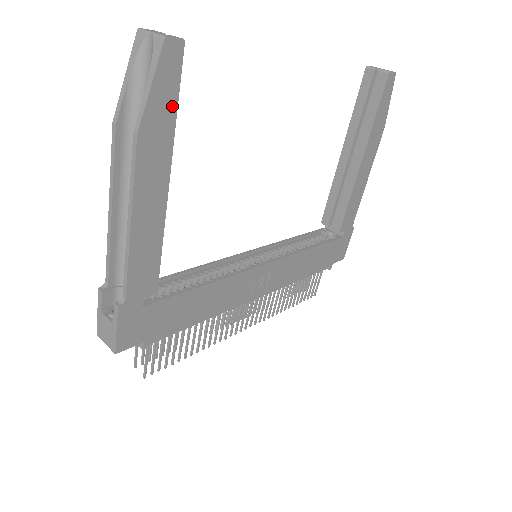
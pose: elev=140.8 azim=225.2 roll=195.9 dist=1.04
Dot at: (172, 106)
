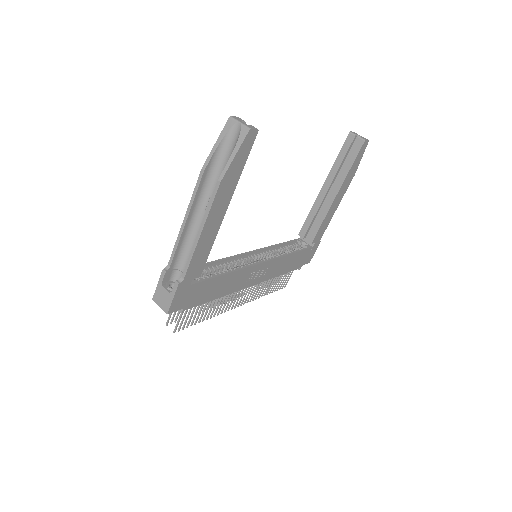
Dot at: (242, 165)
